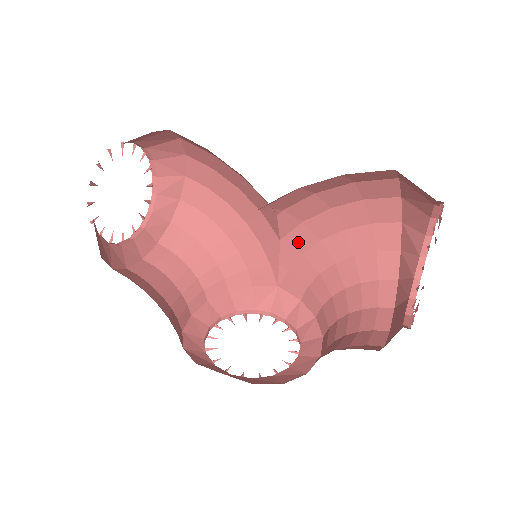
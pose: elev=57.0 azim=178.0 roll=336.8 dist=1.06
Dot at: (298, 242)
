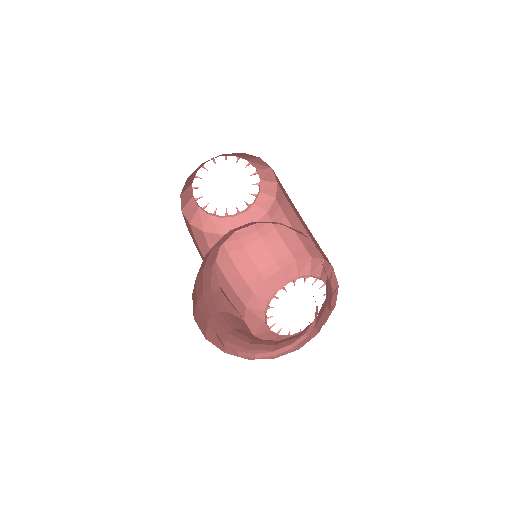
Dot at: occluded
